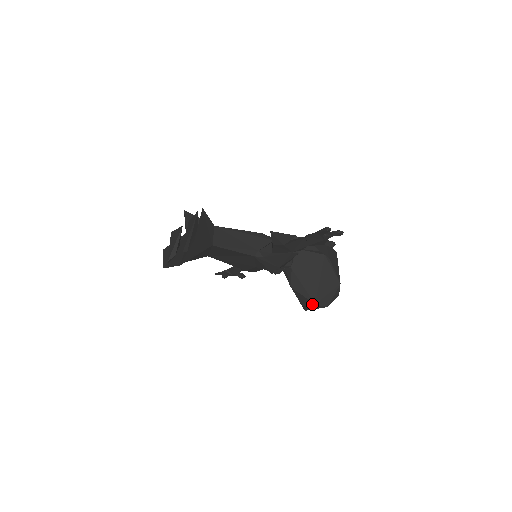
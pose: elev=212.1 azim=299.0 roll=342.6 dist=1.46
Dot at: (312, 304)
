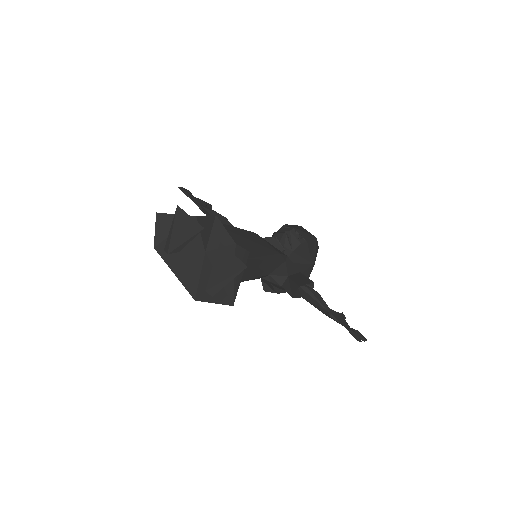
Dot at: (274, 290)
